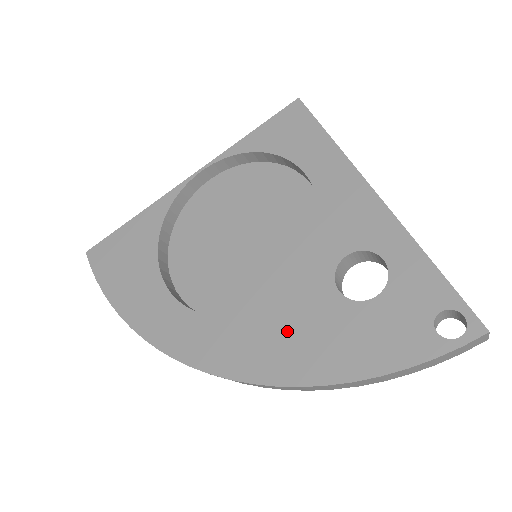
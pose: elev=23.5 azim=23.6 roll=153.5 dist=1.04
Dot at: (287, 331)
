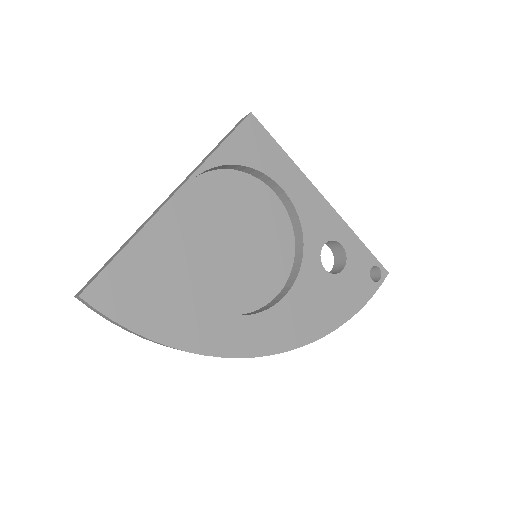
Dot at: (307, 306)
